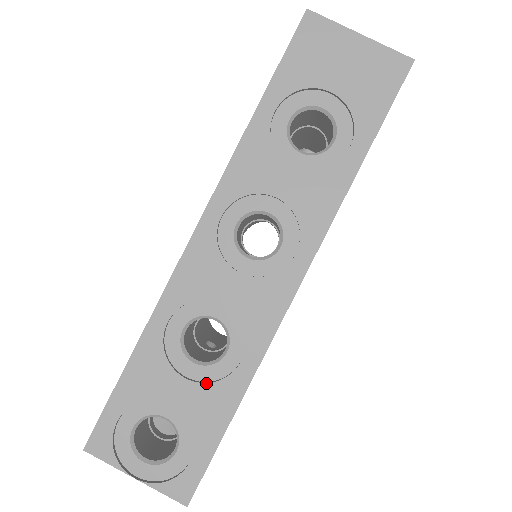
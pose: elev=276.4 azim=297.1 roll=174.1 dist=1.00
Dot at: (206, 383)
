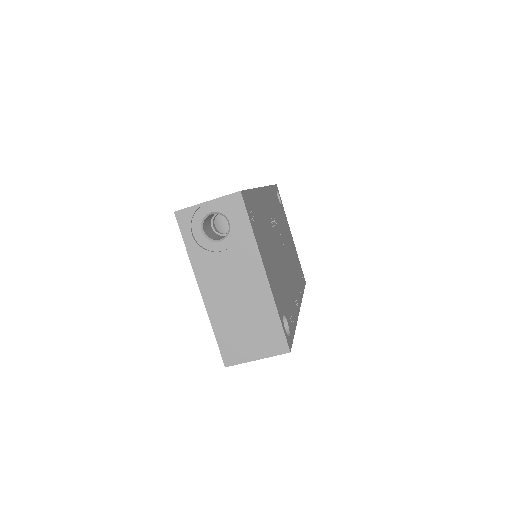
Dot at: occluded
